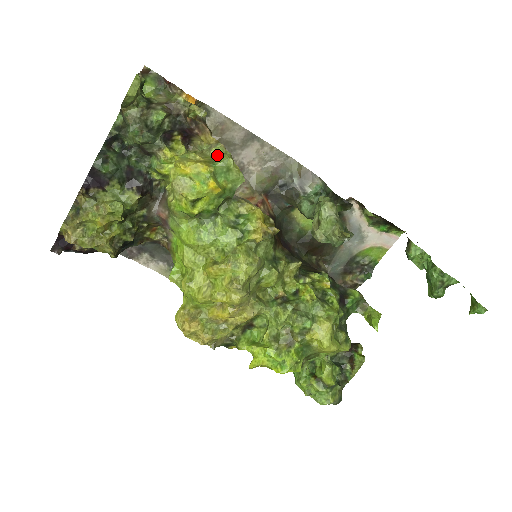
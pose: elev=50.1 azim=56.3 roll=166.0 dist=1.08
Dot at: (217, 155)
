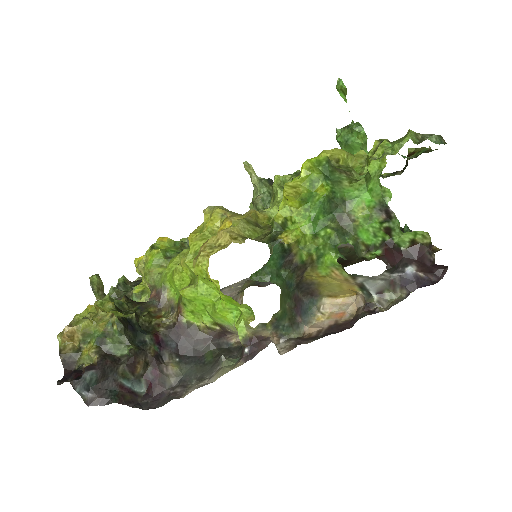
Dot at: occluded
